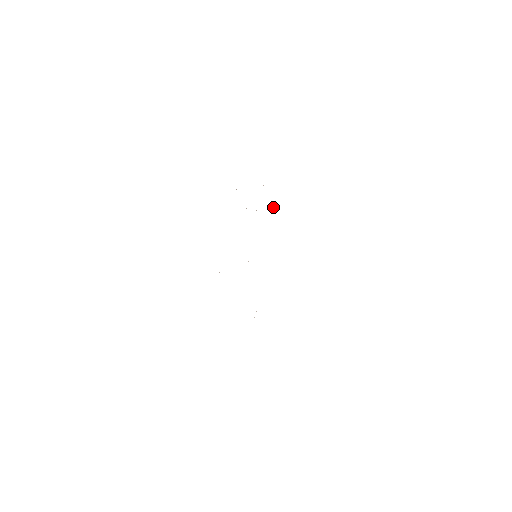
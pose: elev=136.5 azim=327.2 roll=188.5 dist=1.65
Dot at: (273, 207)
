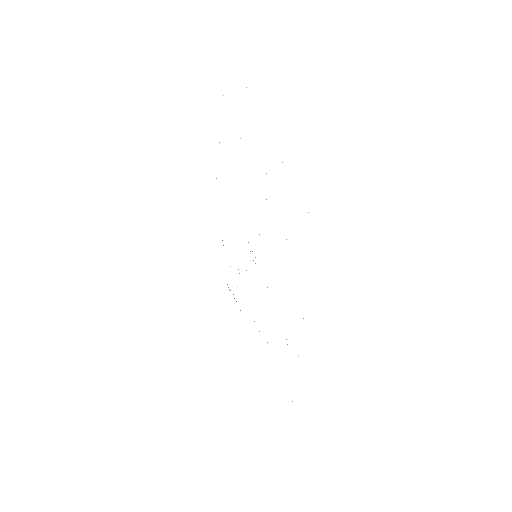
Dot at: occluded
